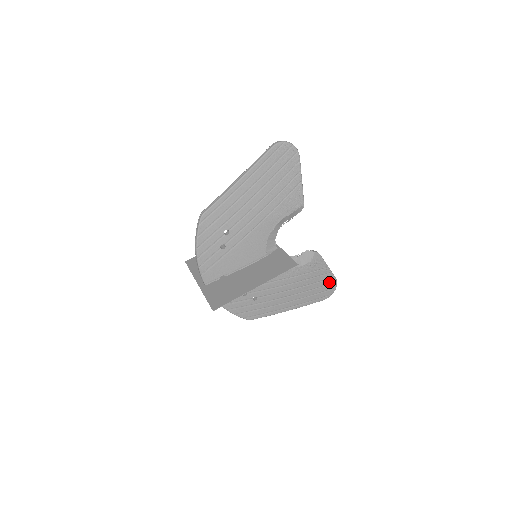
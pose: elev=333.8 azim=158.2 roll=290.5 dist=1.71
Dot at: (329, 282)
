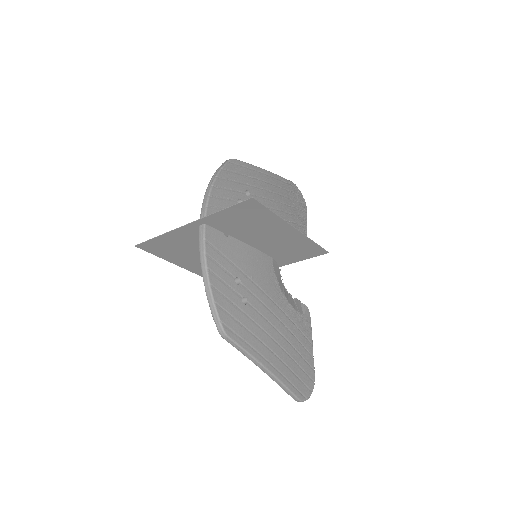
Dot at: (309, 372)
